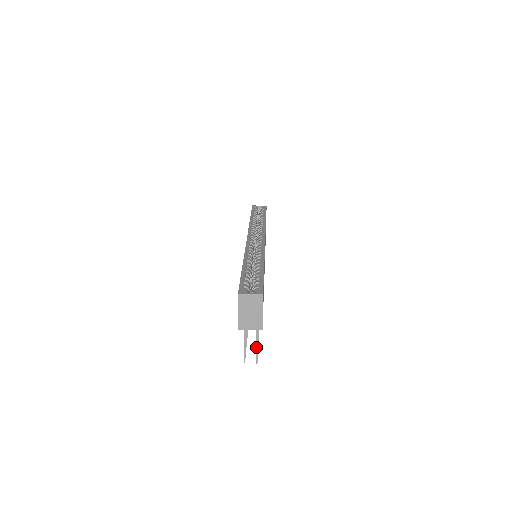
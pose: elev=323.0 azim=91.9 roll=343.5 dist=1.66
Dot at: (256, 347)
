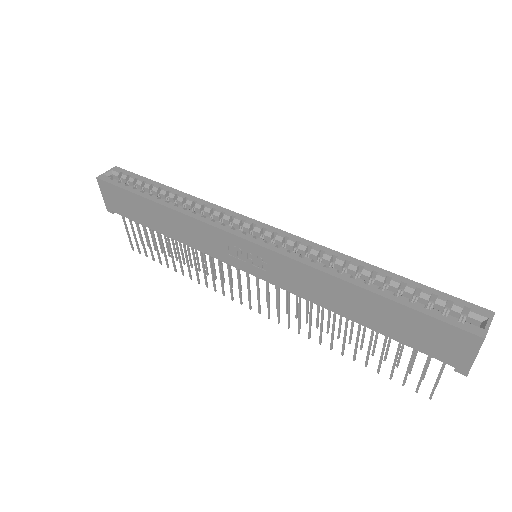
Dot at: occluded
